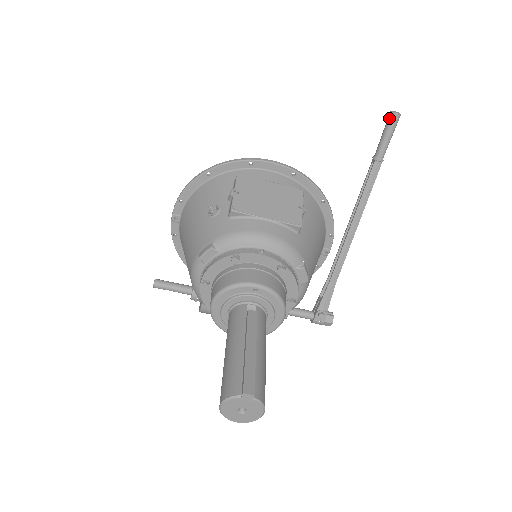
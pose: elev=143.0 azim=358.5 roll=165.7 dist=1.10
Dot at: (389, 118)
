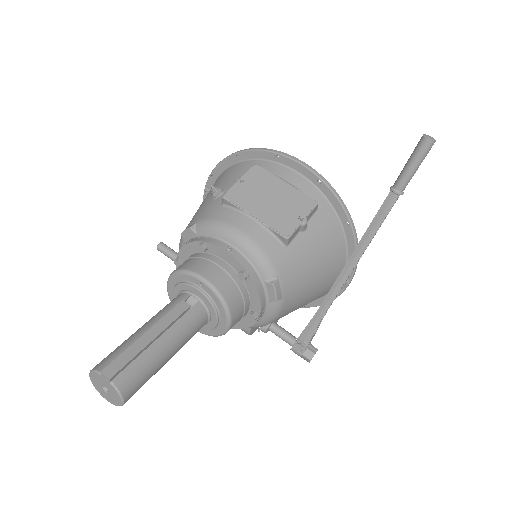
Dot at: (418, 142)
